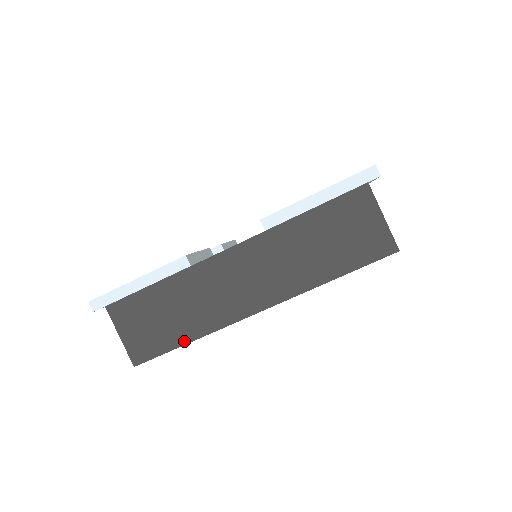
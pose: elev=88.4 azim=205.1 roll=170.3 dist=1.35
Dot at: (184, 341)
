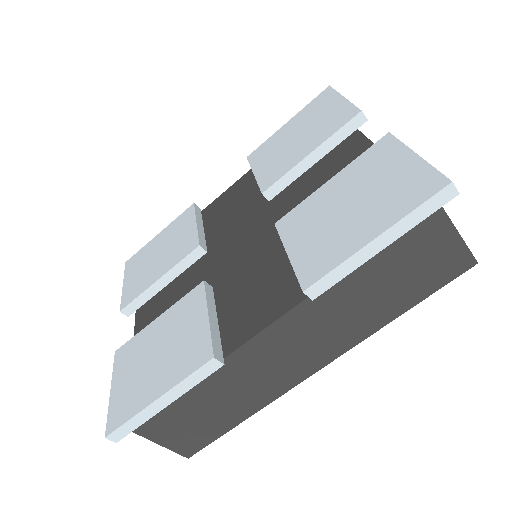
Dot at: (238, 421)
